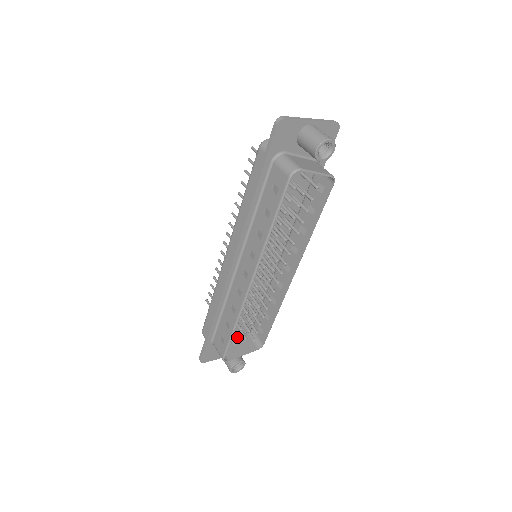
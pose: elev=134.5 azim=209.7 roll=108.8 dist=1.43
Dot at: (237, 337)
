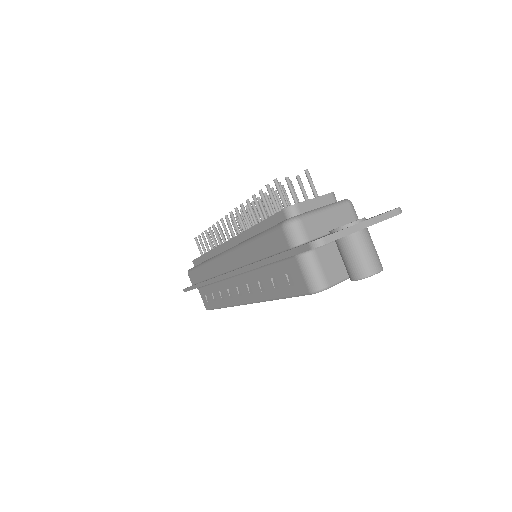
Dot at: occluded
